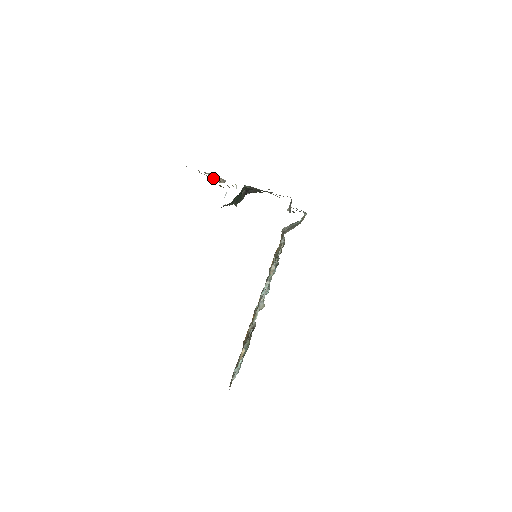
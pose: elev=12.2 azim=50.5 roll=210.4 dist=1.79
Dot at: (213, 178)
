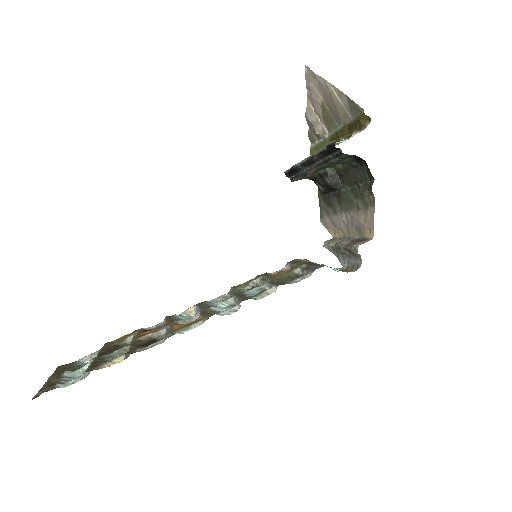
Dot at: (309, 117)
